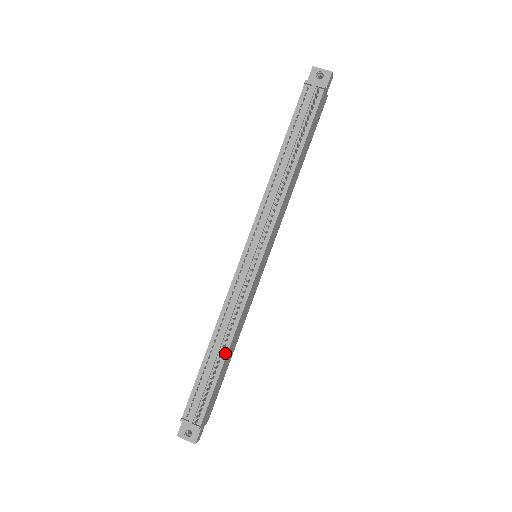
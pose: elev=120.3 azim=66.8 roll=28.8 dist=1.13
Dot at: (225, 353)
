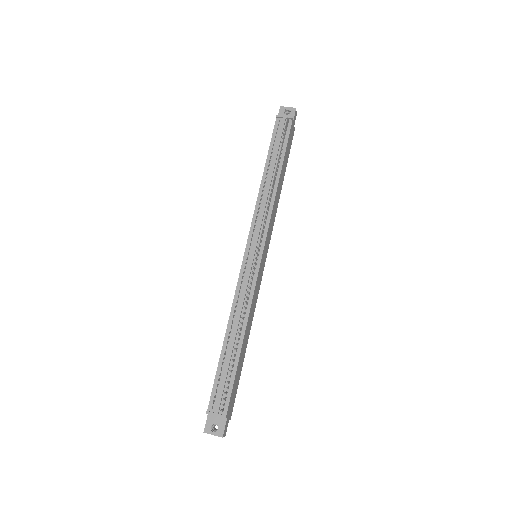
Dot at: (241, 341)
